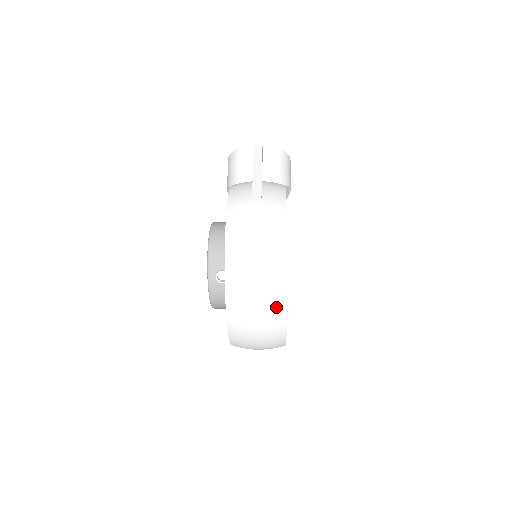
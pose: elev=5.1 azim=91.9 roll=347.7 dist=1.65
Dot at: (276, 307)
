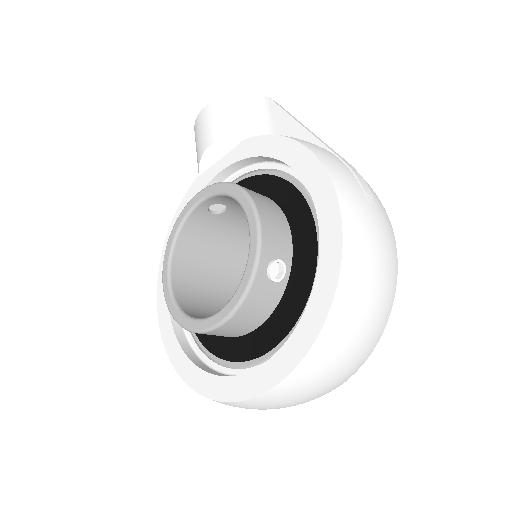
Dot at: (379, 328)
